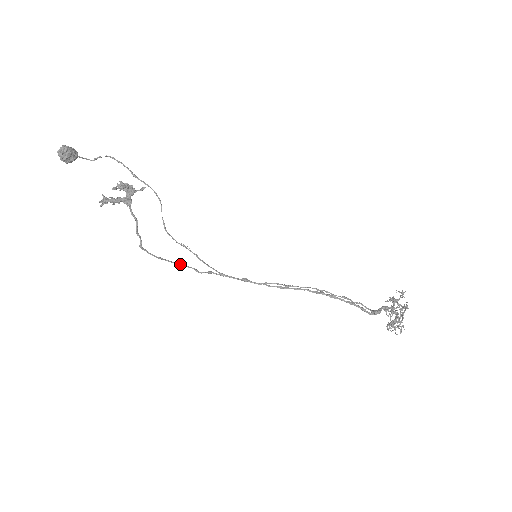
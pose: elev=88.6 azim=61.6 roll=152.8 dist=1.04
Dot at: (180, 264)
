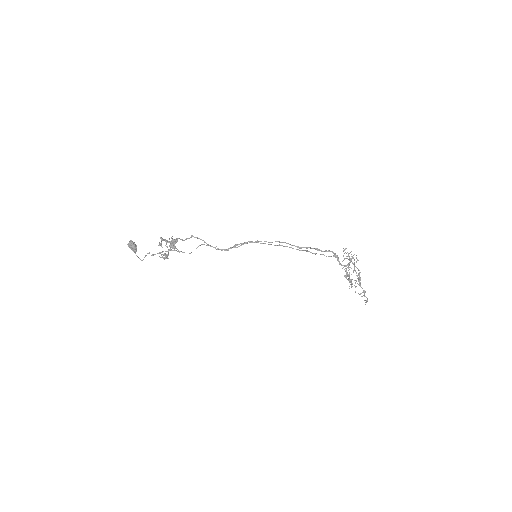
Dot at: (217, 249)
